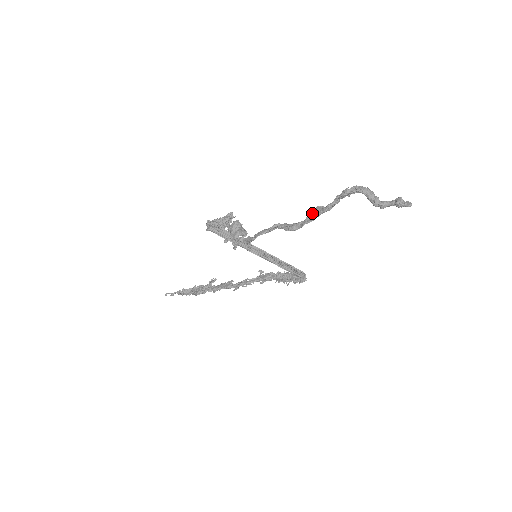
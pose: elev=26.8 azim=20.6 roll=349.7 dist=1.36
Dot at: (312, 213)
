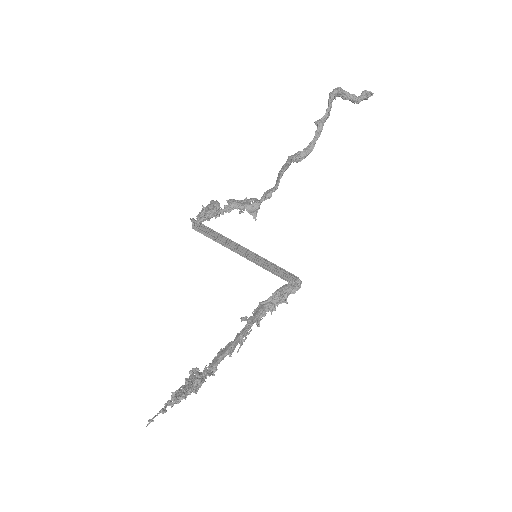
Dot at: (318, 124)
